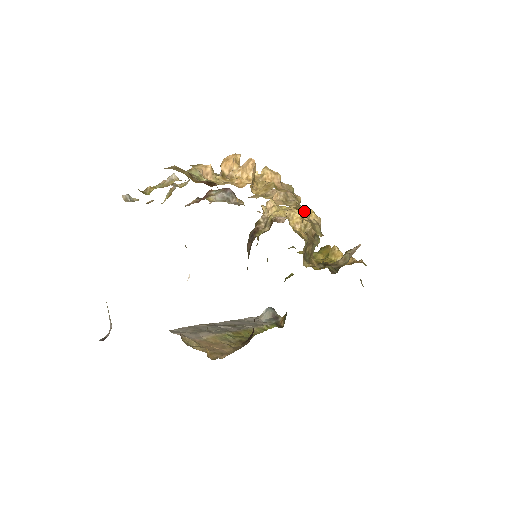
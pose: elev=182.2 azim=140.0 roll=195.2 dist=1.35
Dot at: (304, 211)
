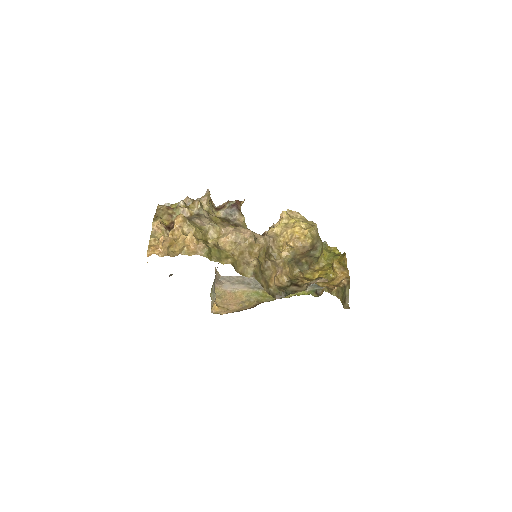
Dot at: (295, 233)
